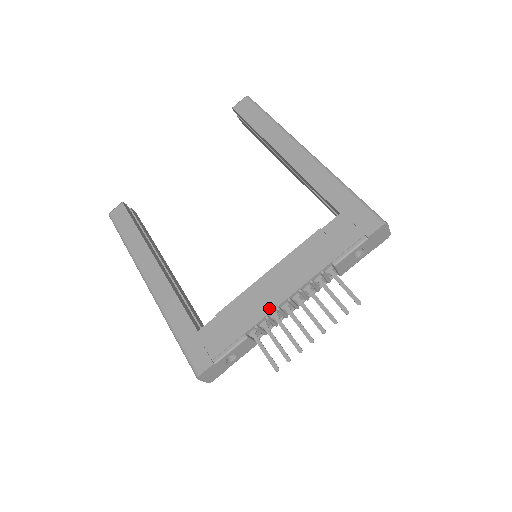
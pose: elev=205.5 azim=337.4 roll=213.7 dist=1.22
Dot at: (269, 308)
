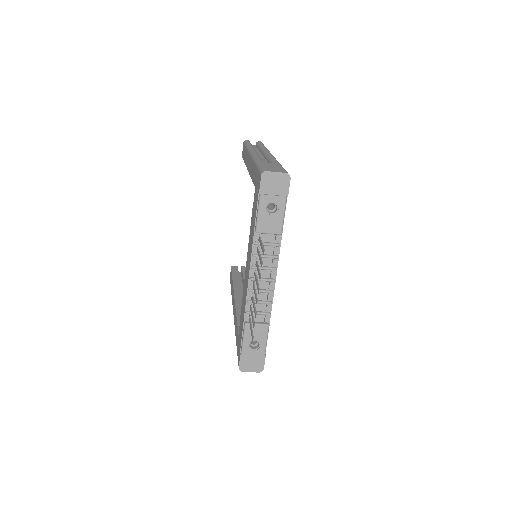
Dot at: (246, 293)
